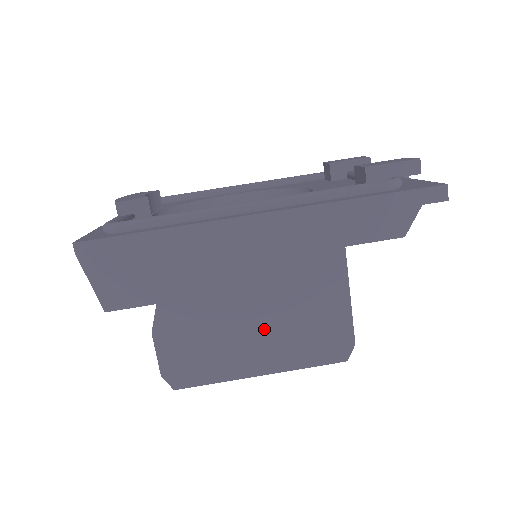
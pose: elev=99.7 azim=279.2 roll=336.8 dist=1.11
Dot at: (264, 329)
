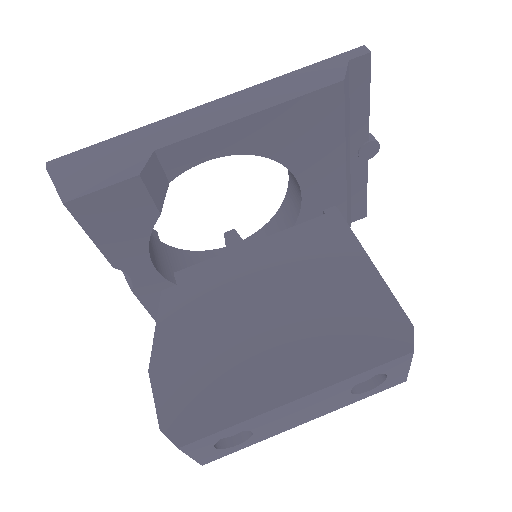
Dot at: (286, 335)
